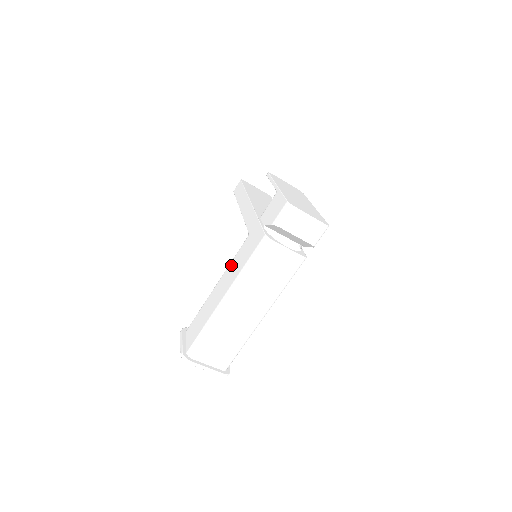
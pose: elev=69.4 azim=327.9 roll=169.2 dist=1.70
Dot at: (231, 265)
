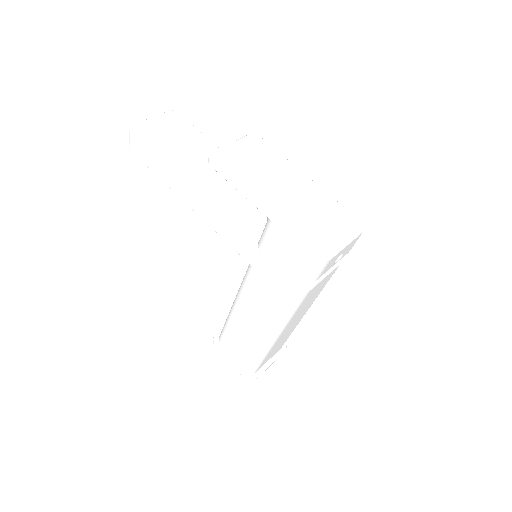
Dot at: (247, 298)
